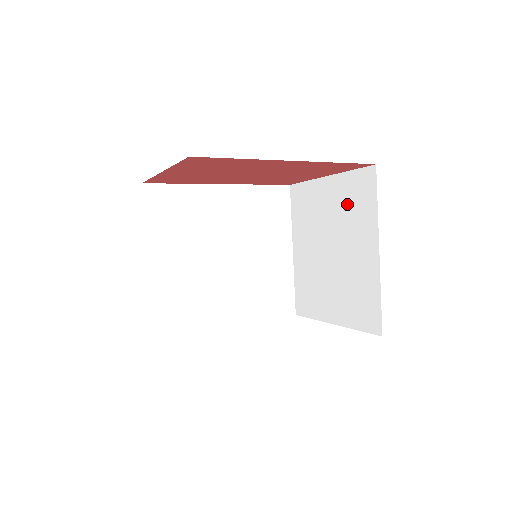
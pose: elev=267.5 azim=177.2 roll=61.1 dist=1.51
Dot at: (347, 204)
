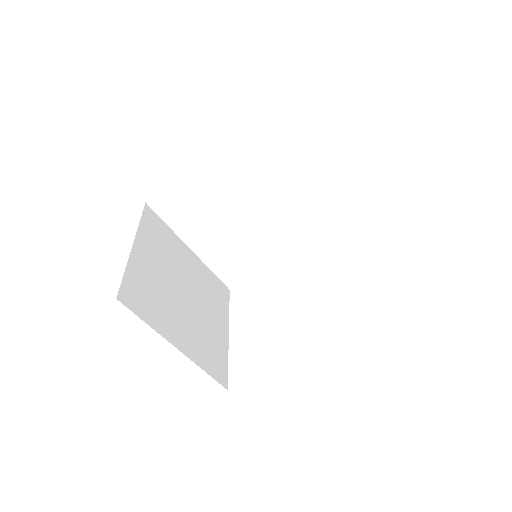
Dot at: occluded
